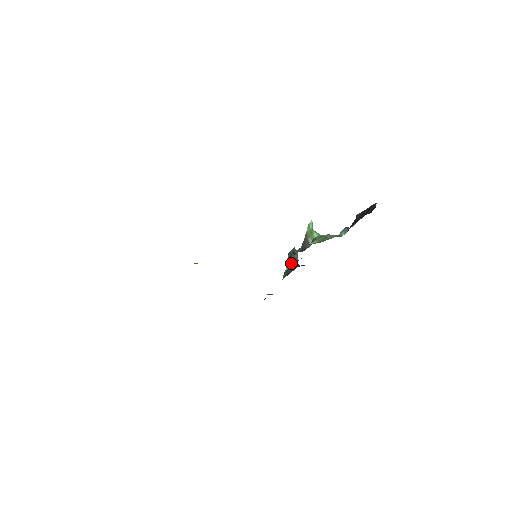
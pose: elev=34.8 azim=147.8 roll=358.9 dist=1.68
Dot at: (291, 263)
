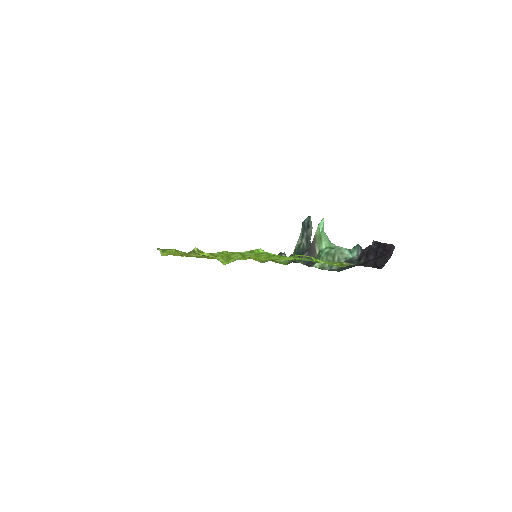
Dot at: (304, 238)
